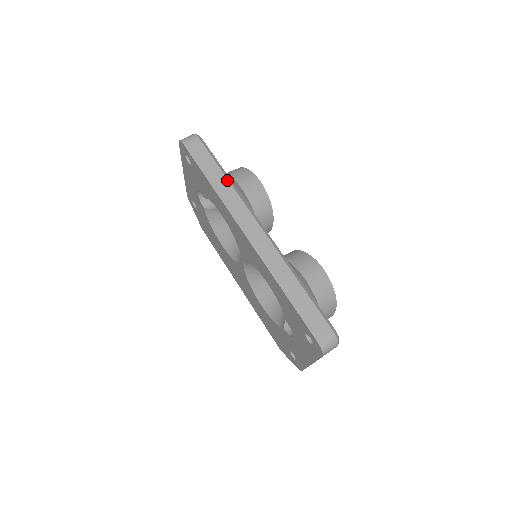
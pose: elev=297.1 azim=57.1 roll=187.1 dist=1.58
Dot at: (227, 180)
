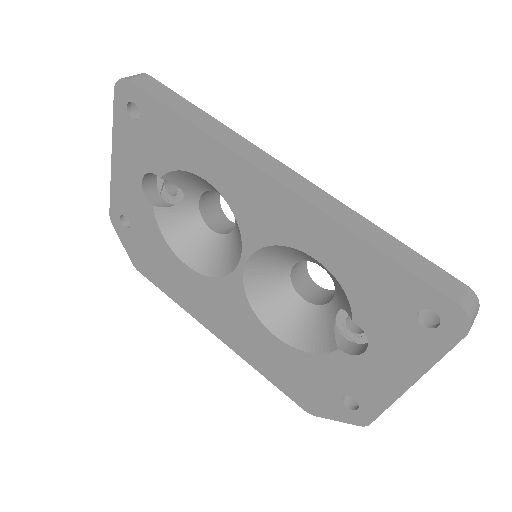
Dot at: (213, 118)
